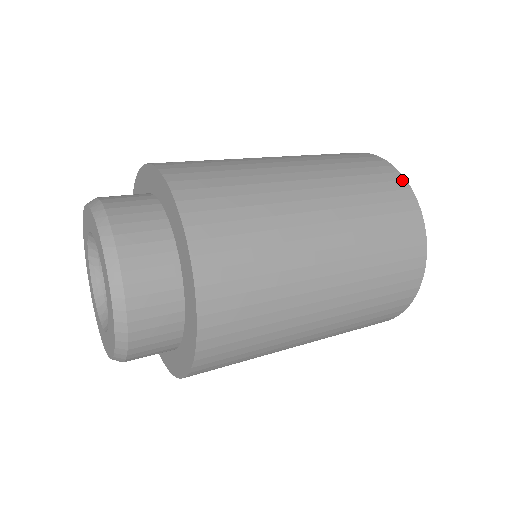
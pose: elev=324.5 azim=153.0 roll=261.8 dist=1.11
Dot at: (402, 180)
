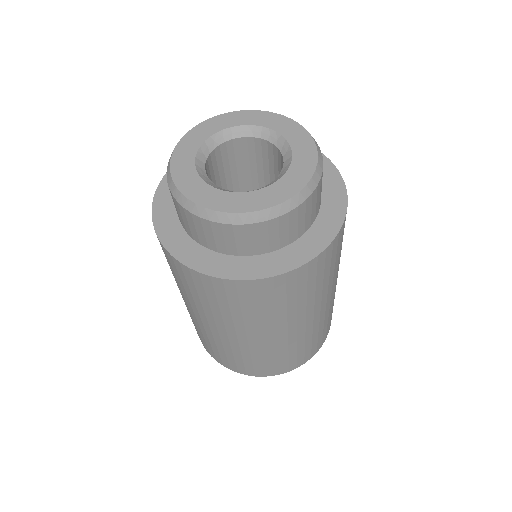
Dot at: occluded
